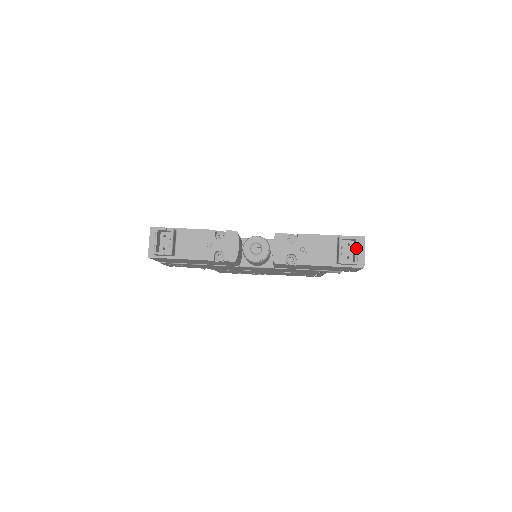
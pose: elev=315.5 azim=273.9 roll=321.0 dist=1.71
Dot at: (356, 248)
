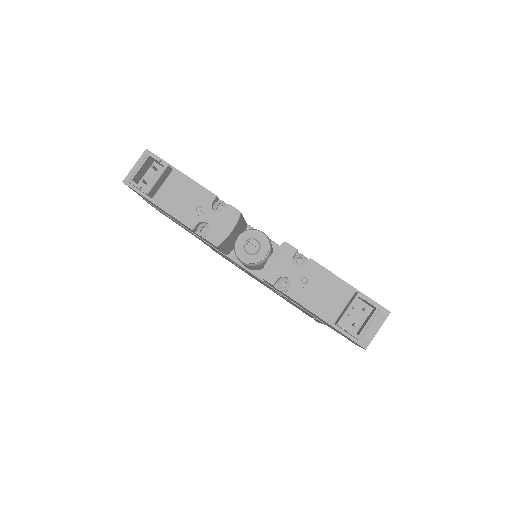
Dot at: (370, 319)
